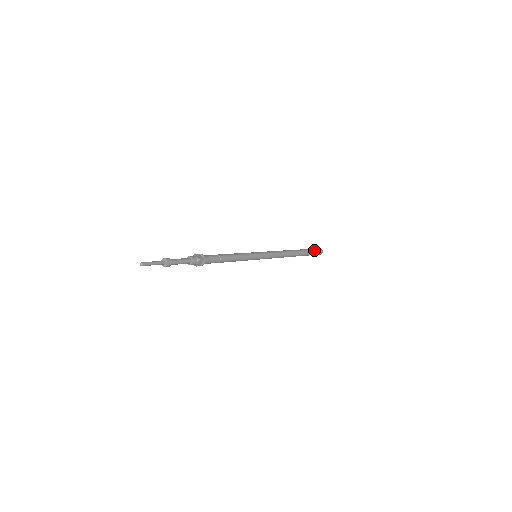
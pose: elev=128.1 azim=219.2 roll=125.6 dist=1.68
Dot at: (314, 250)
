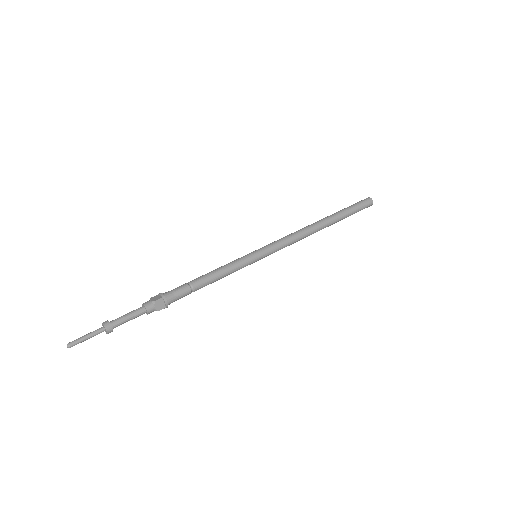
Dot at: (358, 210)
